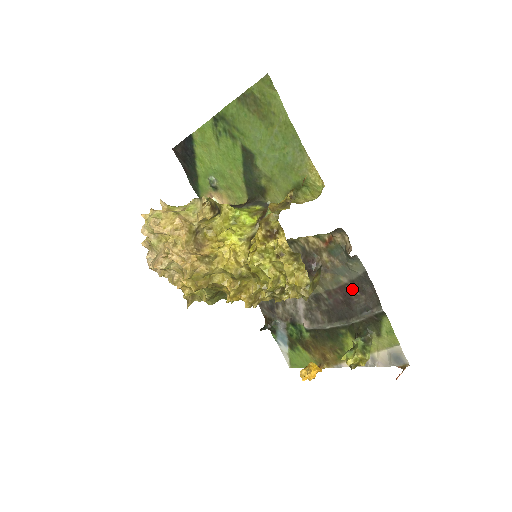
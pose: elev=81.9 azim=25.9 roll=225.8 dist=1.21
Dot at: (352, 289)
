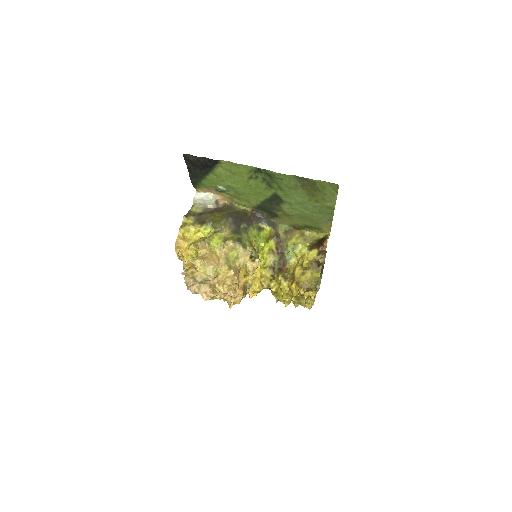
Dot at: occluded
